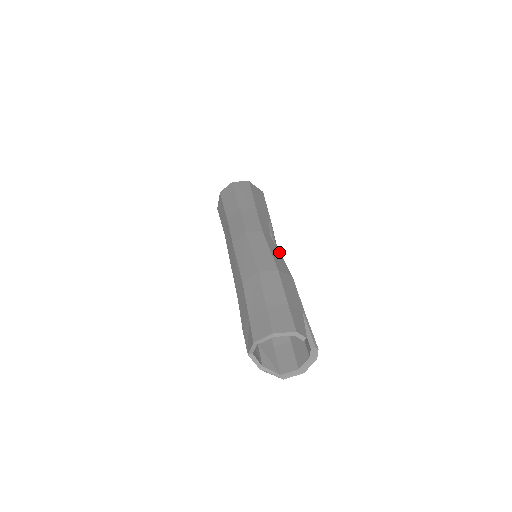
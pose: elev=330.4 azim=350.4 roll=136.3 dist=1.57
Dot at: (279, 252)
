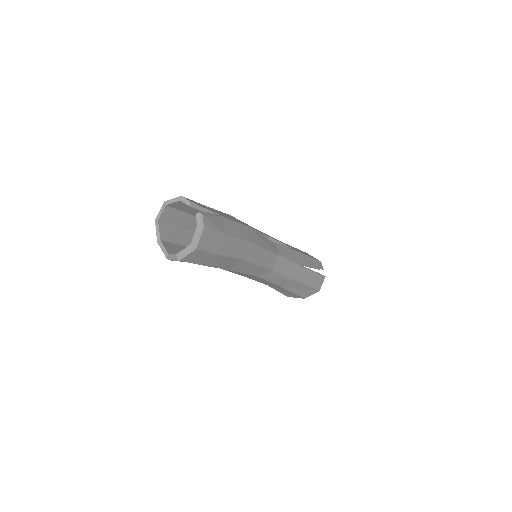
Dot at: (265, 237)
